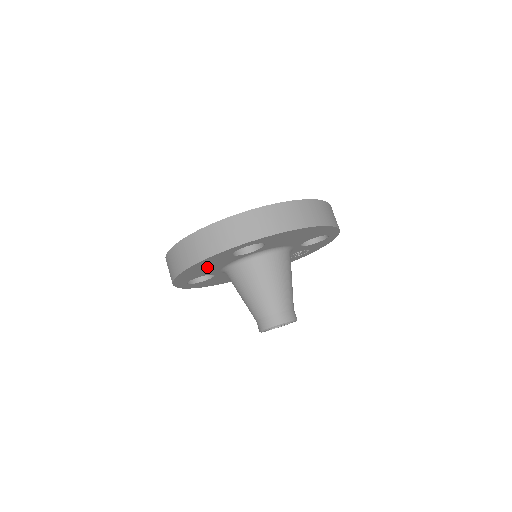
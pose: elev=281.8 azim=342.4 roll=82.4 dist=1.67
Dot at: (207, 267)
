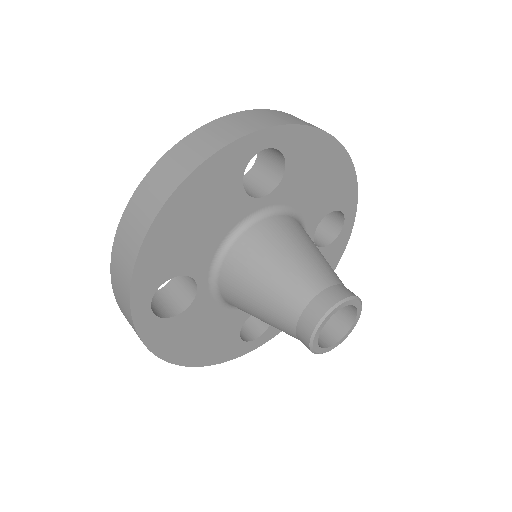
Dot at: (198, 221)
